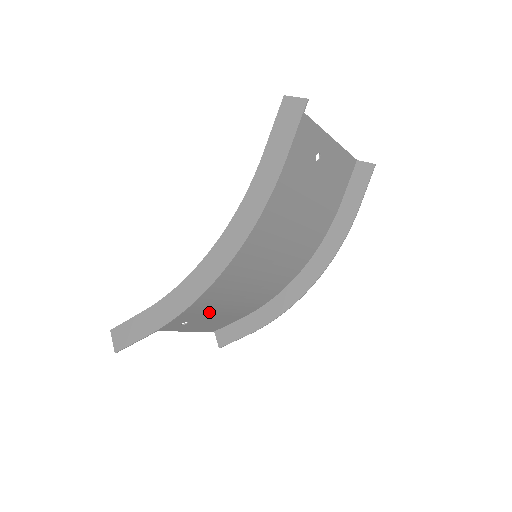
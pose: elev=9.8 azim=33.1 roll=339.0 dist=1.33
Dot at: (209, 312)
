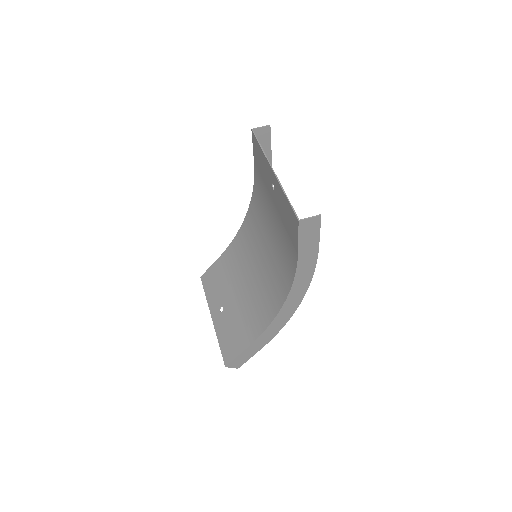
Dot at: (234, 293)
